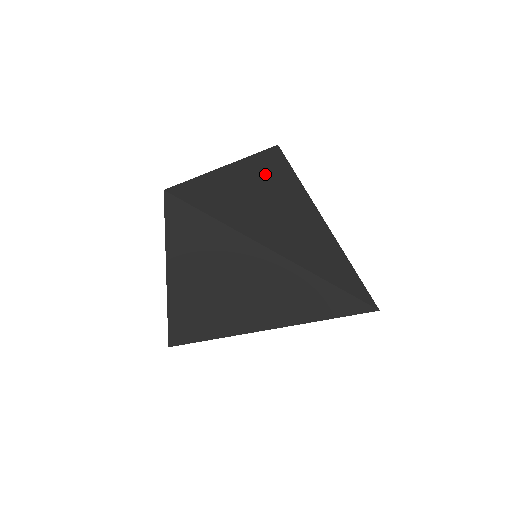
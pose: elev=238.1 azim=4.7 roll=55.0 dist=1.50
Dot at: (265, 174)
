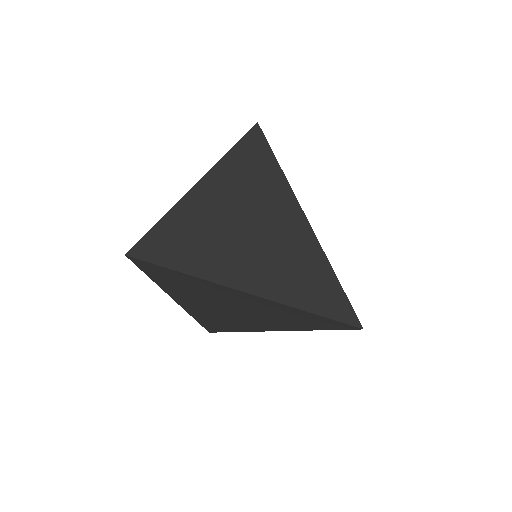
Dot at: occluded
